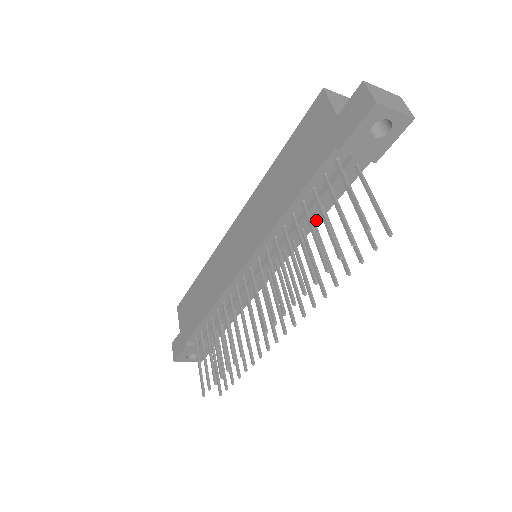
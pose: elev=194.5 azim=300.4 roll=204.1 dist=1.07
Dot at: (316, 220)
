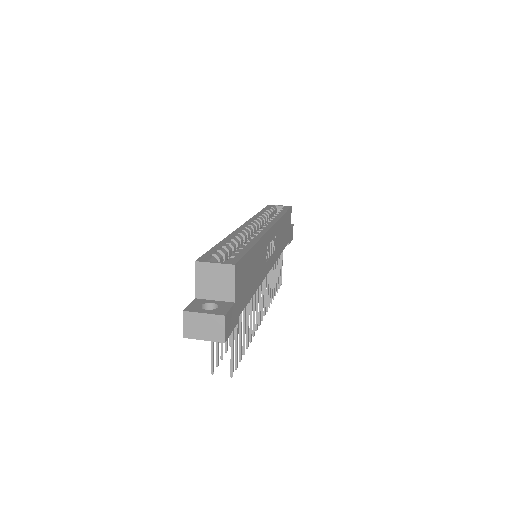
Dot at: occluded
